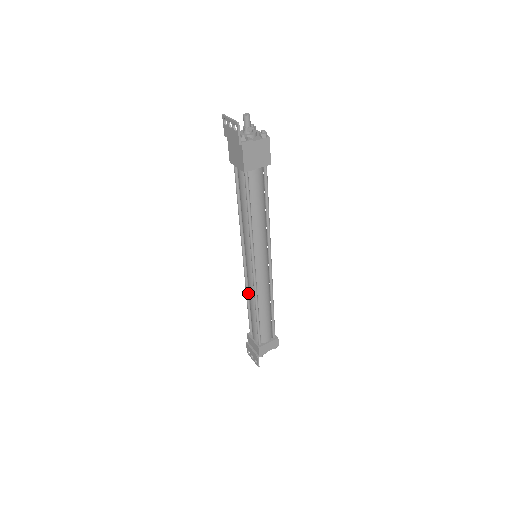
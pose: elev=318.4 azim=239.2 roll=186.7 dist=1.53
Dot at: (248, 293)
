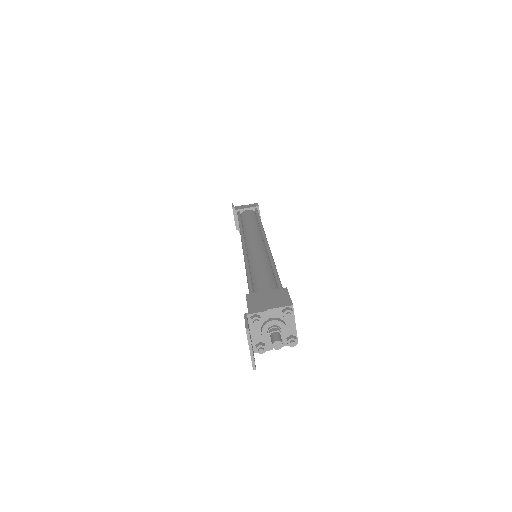
Dot at: occluded
